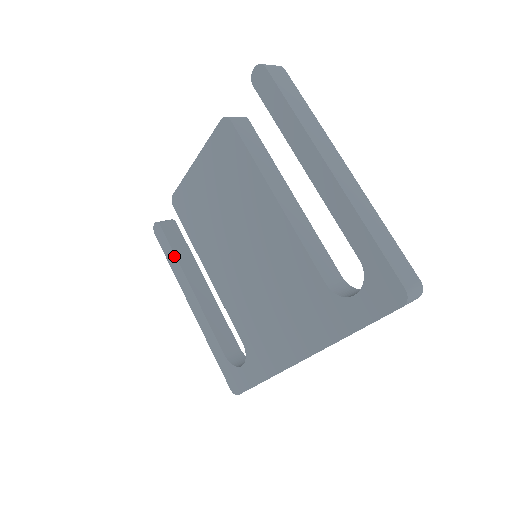
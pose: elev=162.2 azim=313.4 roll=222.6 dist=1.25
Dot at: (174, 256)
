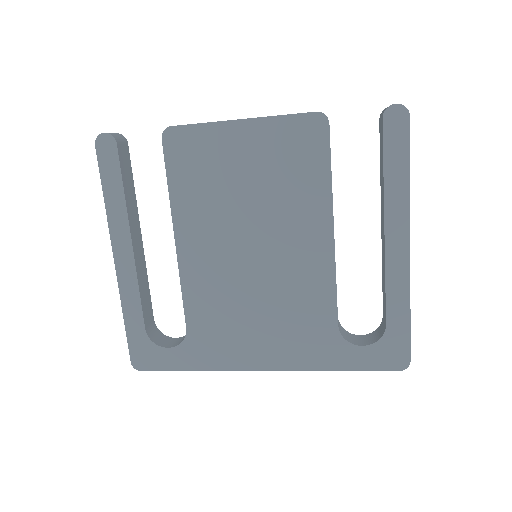
Dot at: (121, 192)
